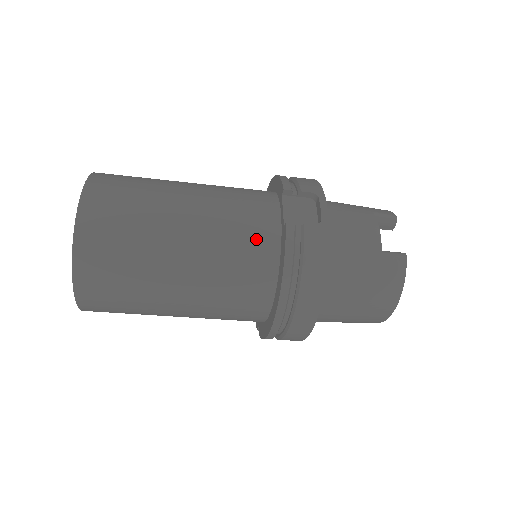
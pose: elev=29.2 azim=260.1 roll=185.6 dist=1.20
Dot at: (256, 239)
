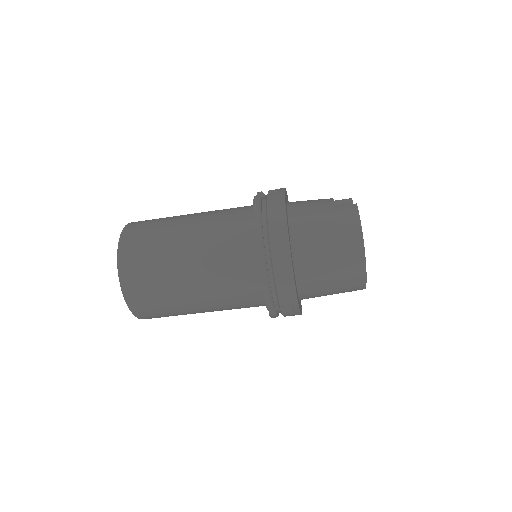
Dot at: (238, 215)
